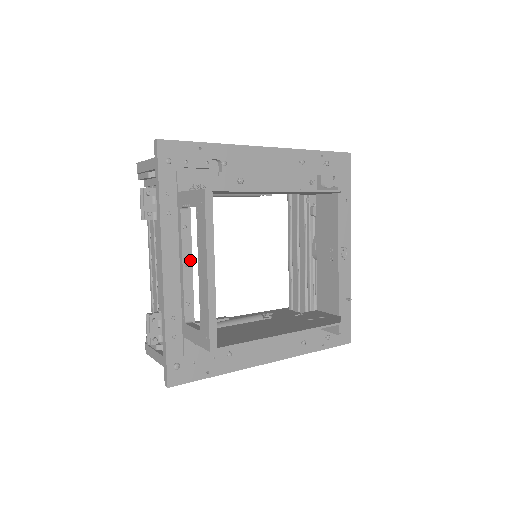
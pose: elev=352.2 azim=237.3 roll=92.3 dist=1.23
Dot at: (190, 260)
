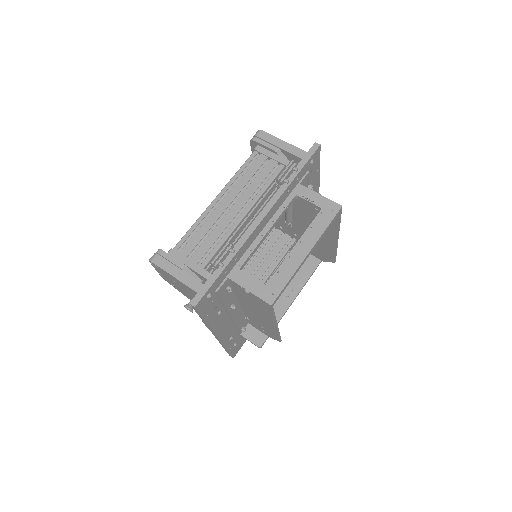
Dot at: occluded
